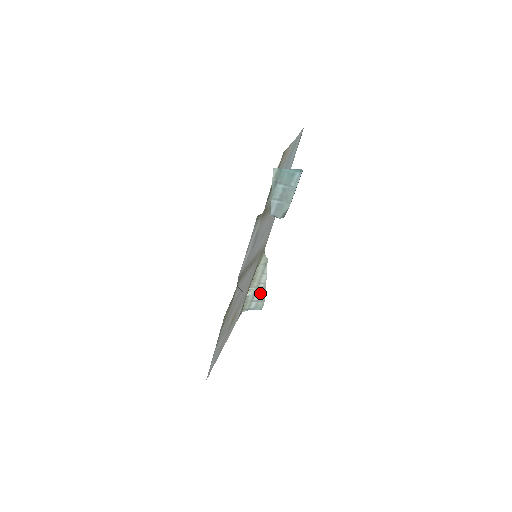
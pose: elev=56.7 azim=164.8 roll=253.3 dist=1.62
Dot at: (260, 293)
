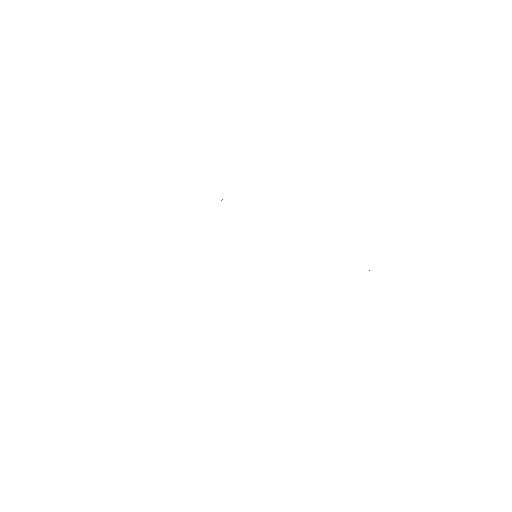
Dot at: occluded
